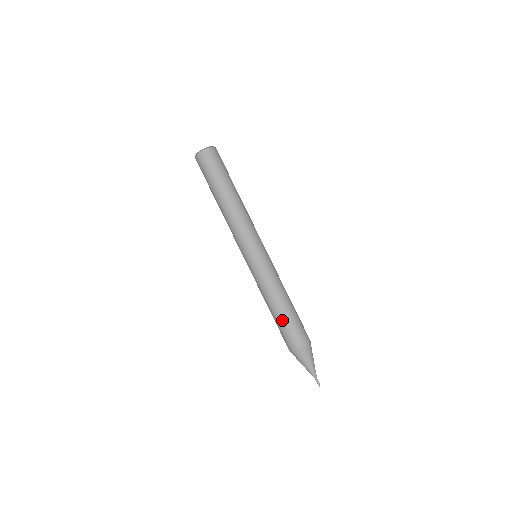
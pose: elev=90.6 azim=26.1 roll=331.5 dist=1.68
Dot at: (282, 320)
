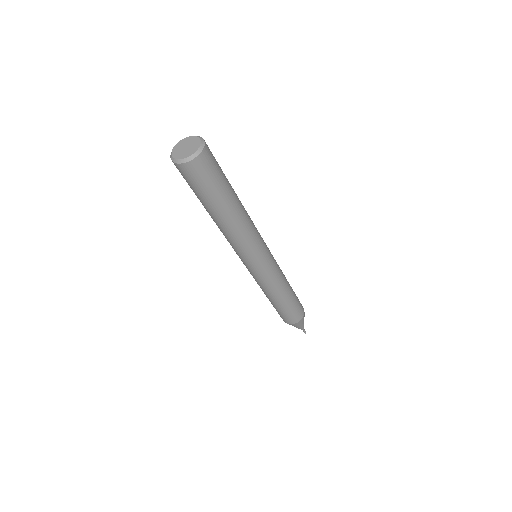
Dot at: (288, 306)
